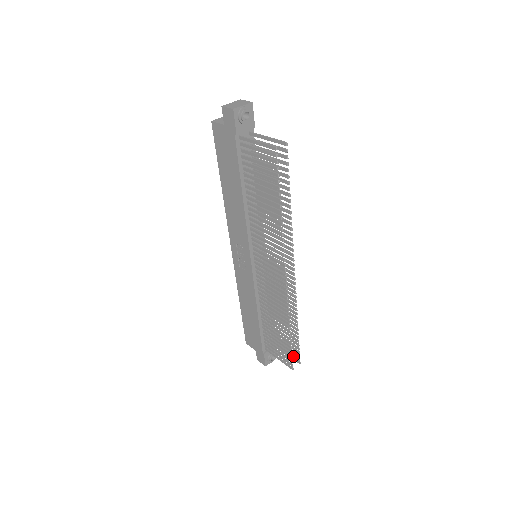
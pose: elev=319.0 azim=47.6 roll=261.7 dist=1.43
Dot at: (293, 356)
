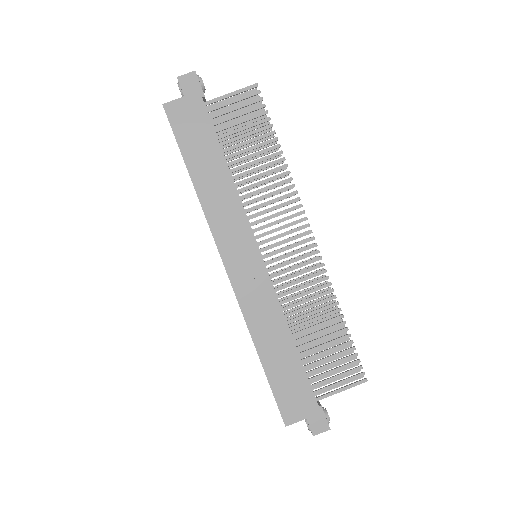
Dot at: occluded
